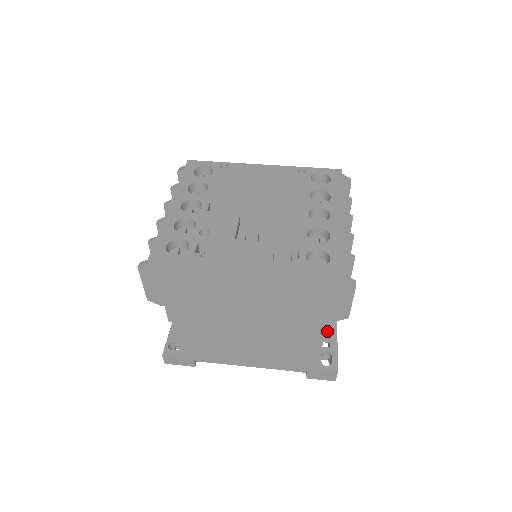
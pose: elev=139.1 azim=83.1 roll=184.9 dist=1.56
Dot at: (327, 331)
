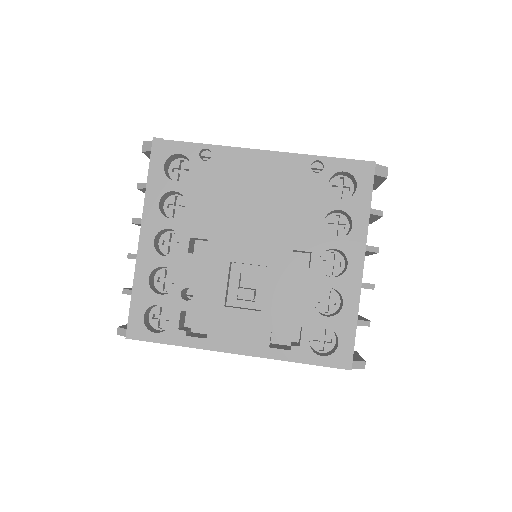
Dot at: occluded
